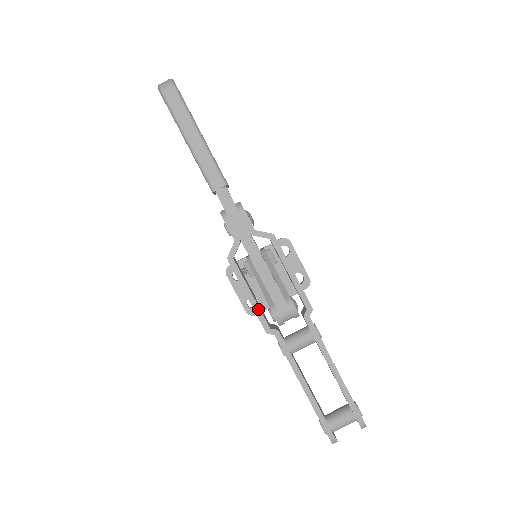
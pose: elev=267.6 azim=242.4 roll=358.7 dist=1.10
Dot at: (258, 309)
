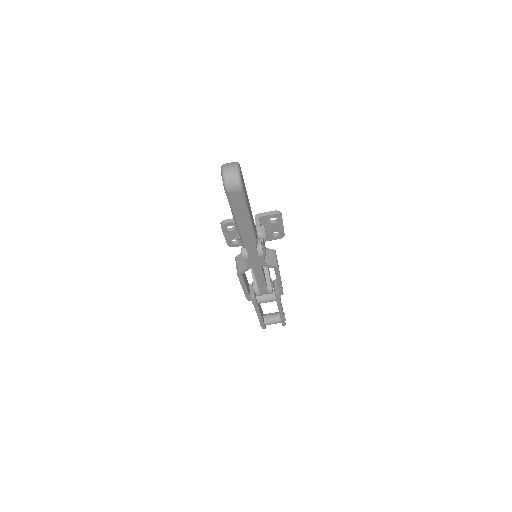
Dot at: (247, 293)
